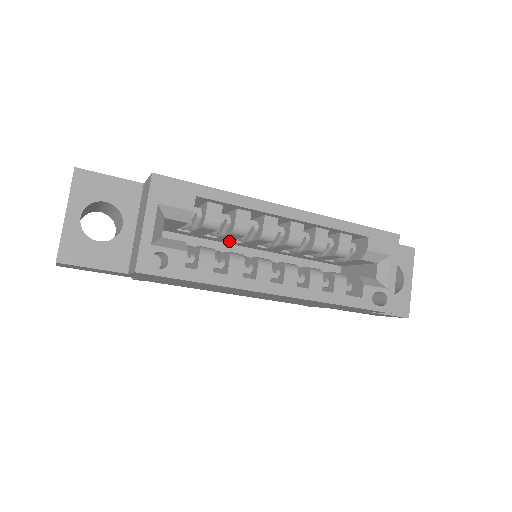
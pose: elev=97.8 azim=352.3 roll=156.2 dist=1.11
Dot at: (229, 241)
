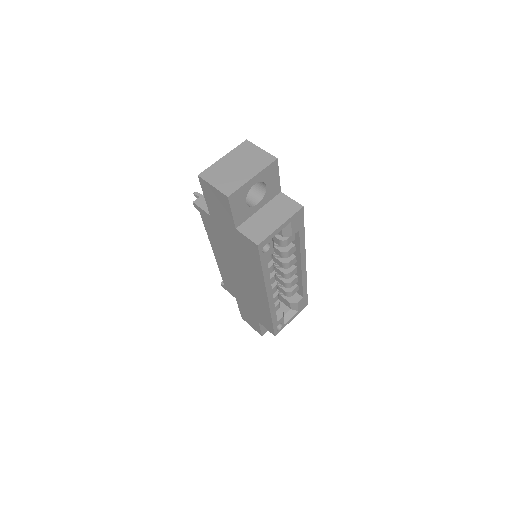
Dot at: occluded
